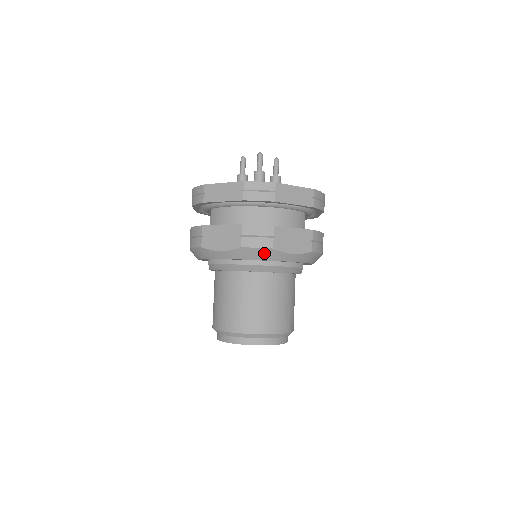
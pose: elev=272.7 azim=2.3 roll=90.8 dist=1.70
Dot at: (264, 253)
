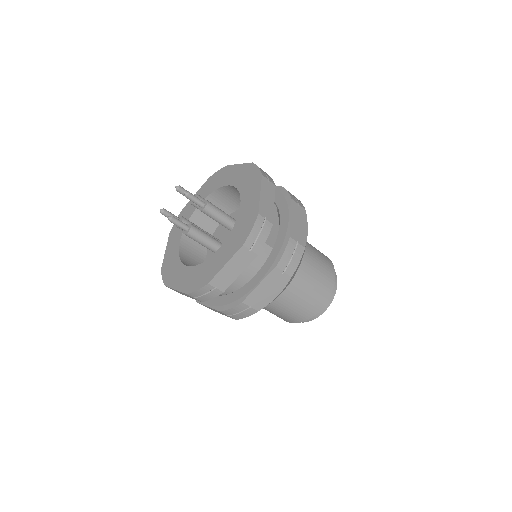
Dot at: occluded
